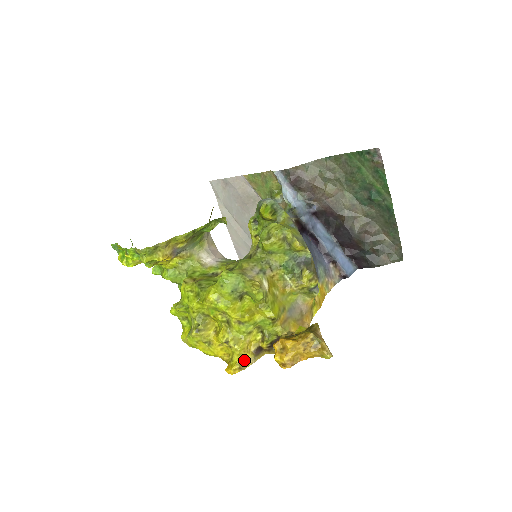
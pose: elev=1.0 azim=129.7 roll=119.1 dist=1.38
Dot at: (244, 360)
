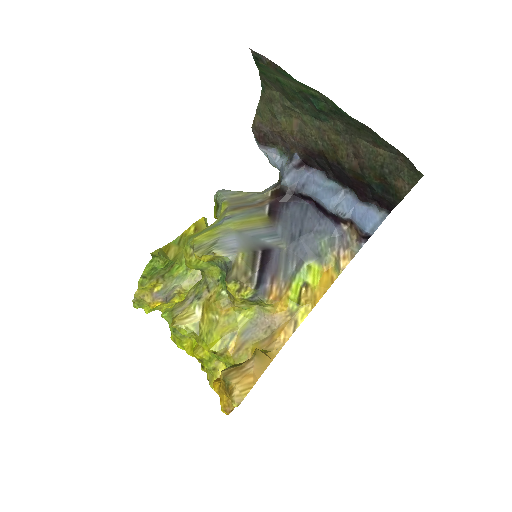
Dot at: occluded
